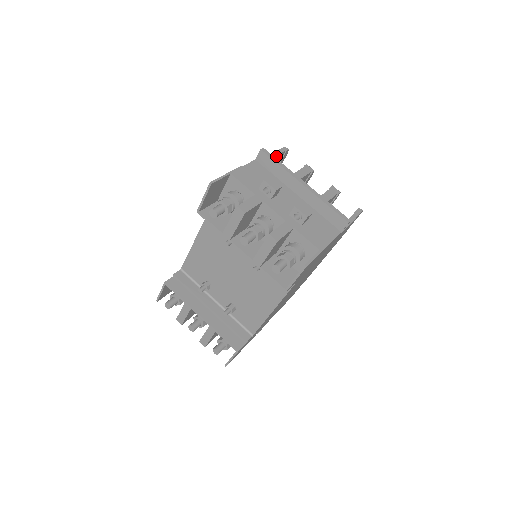
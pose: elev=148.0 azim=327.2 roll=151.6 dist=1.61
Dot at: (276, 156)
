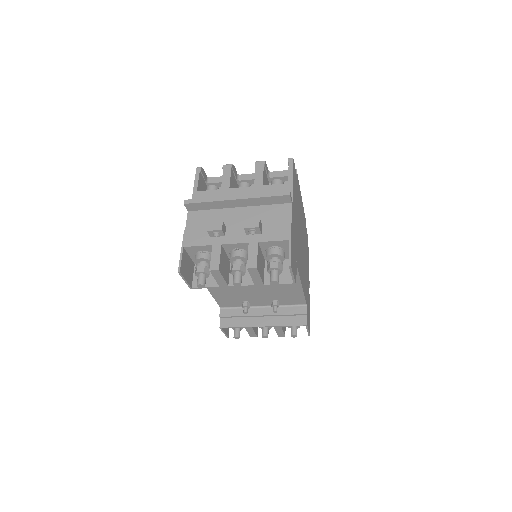
Dot at: (198, 185)
